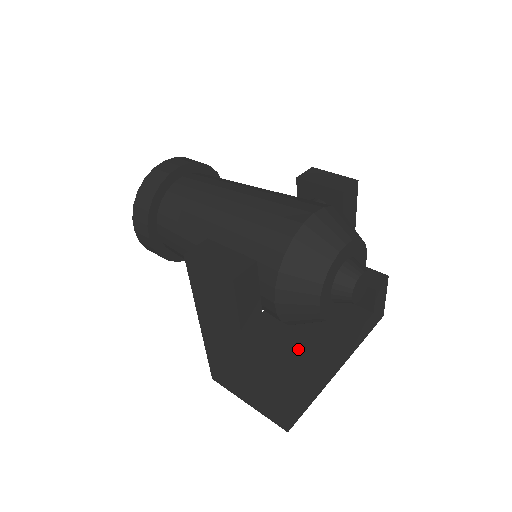
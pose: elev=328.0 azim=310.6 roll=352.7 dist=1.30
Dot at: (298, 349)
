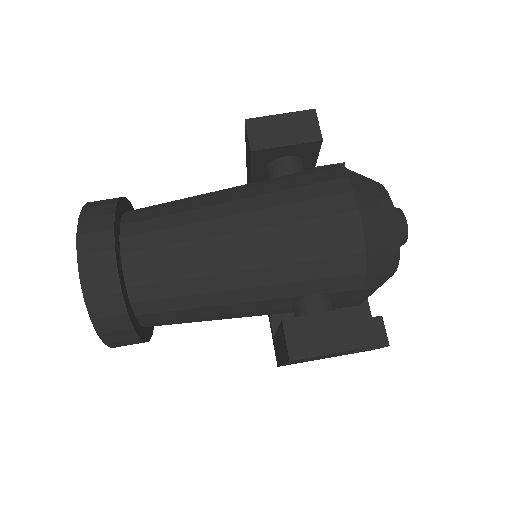
Dot at: occluded
